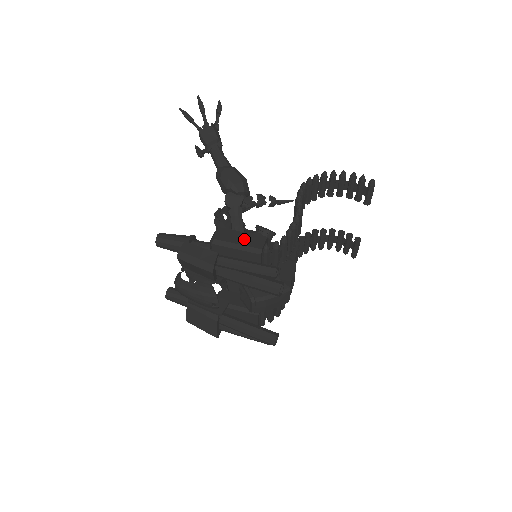
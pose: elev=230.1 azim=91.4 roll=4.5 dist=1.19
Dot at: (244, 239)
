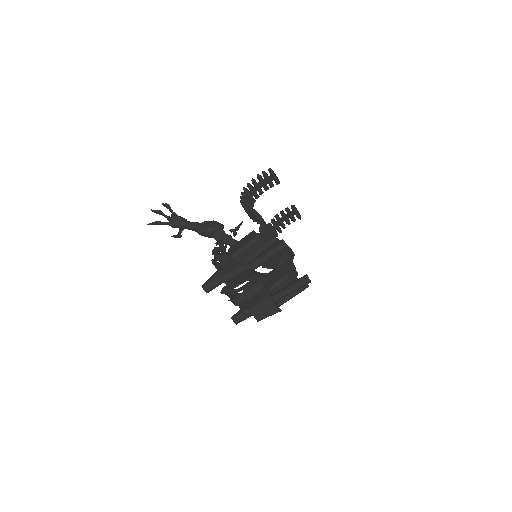
Dot at: (245, 241)
